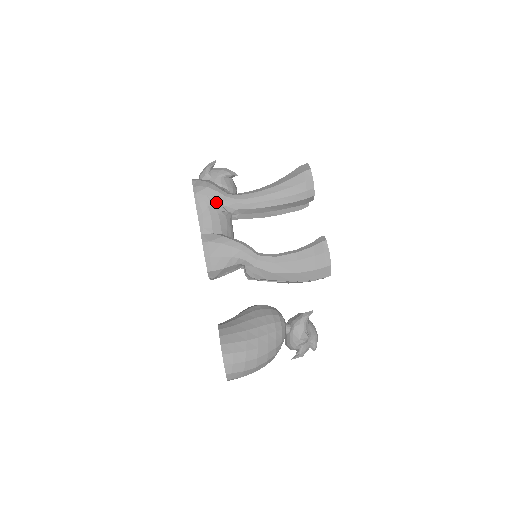
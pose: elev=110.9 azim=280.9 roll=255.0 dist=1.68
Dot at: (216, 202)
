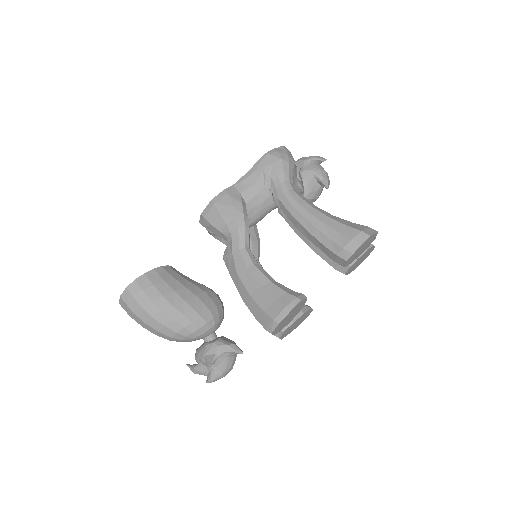
Dot at: (273, 176)
